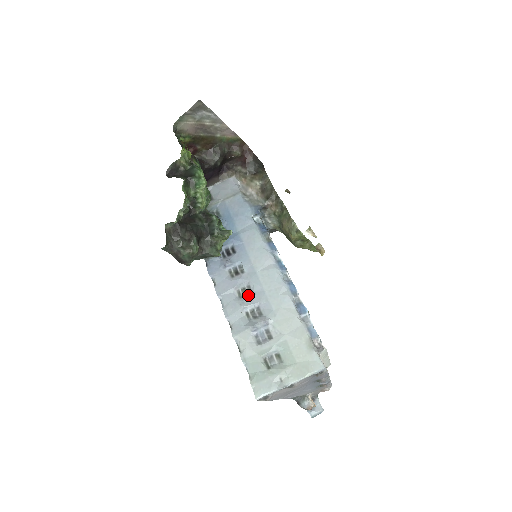
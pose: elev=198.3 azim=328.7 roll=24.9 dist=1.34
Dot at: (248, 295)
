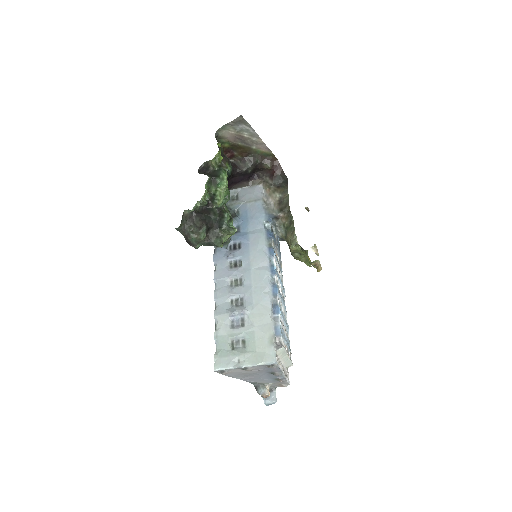
Dot at: (238, 286)
